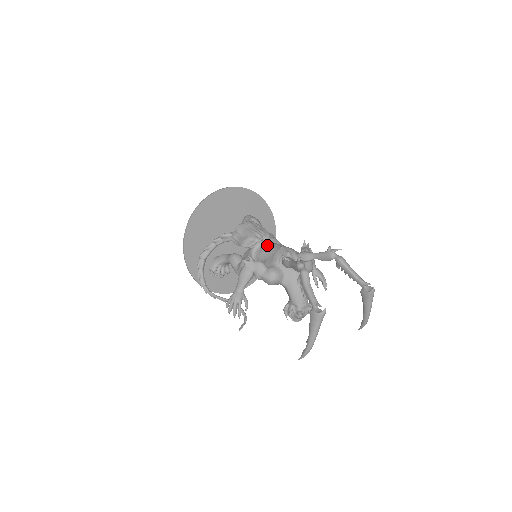
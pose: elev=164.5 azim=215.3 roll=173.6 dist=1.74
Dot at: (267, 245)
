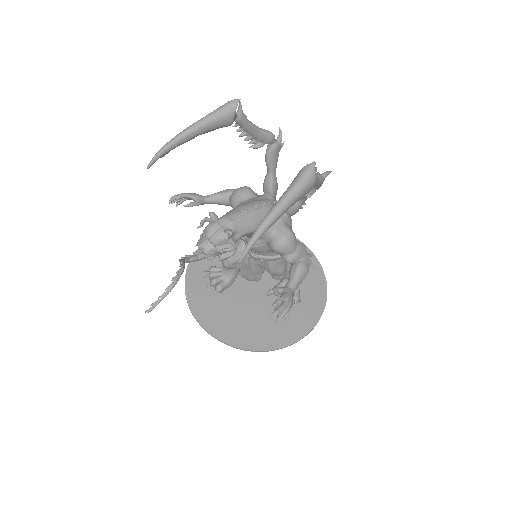
Dot at: occluded
